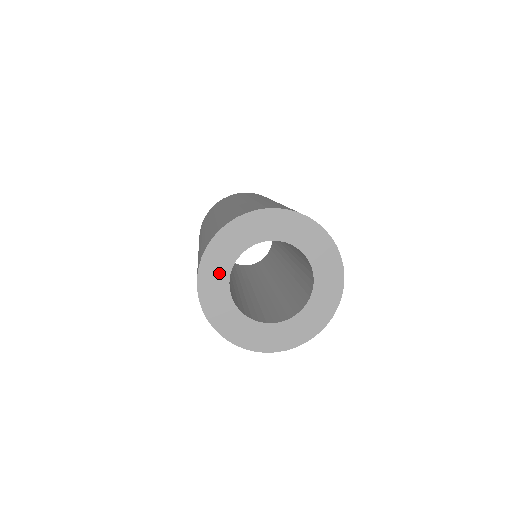
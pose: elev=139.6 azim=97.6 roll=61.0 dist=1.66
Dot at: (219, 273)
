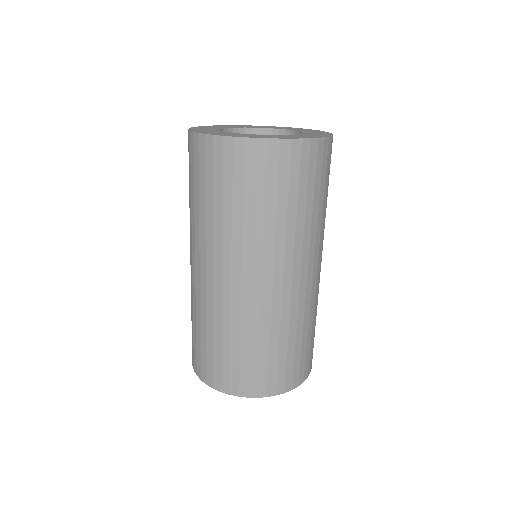
Dot at: occluded
